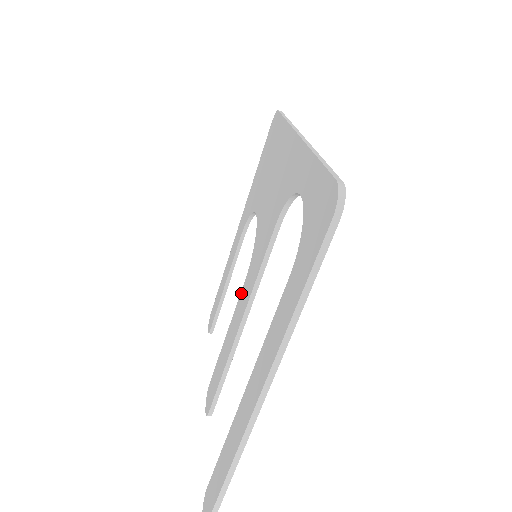
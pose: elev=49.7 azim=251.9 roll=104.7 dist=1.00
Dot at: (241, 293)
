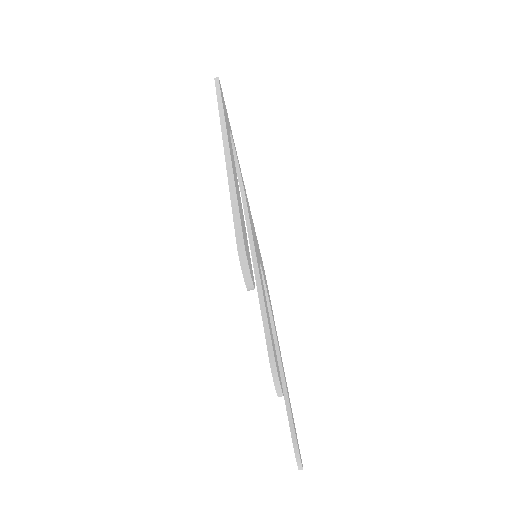
Dot at: occluded
